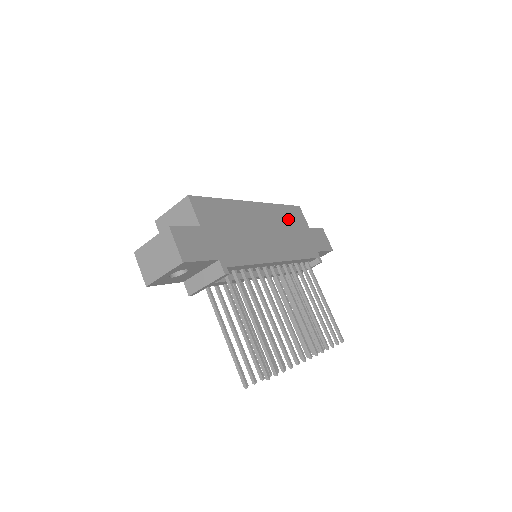
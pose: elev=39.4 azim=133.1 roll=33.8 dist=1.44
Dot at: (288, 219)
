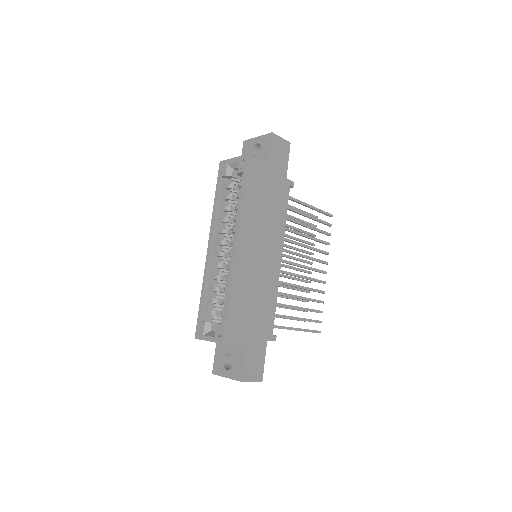
Dot at: (256, 198)
